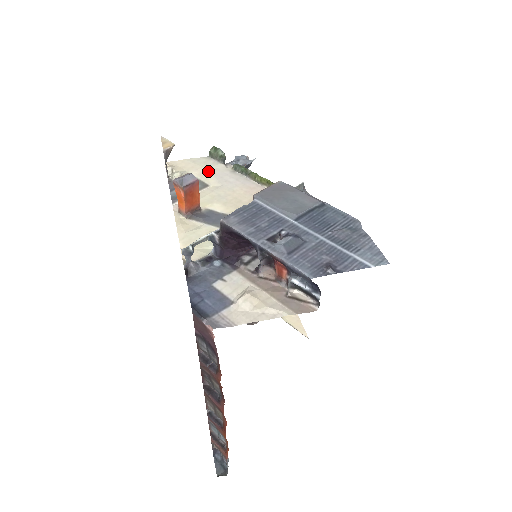
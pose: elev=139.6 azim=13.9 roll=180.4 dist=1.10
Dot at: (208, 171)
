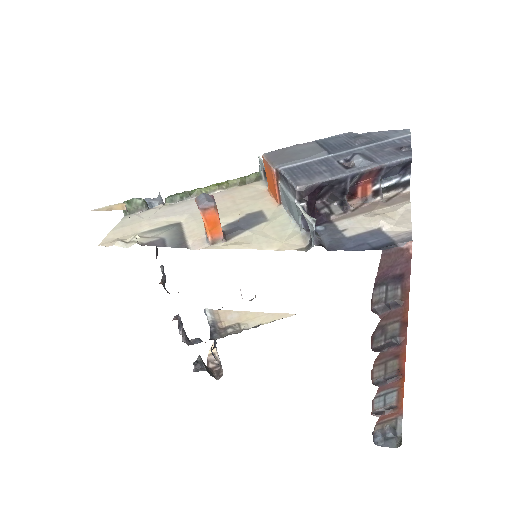
Dot at: (153, 219)
